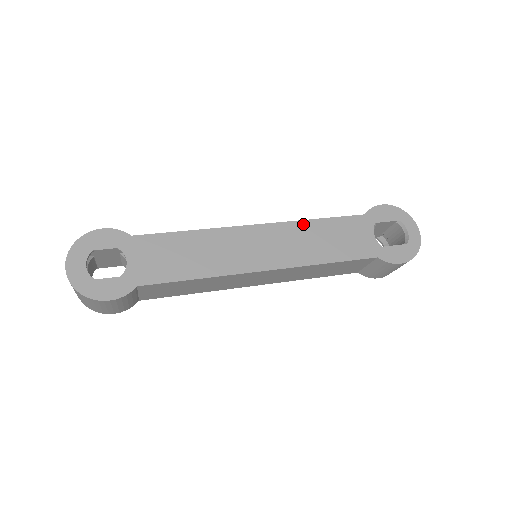
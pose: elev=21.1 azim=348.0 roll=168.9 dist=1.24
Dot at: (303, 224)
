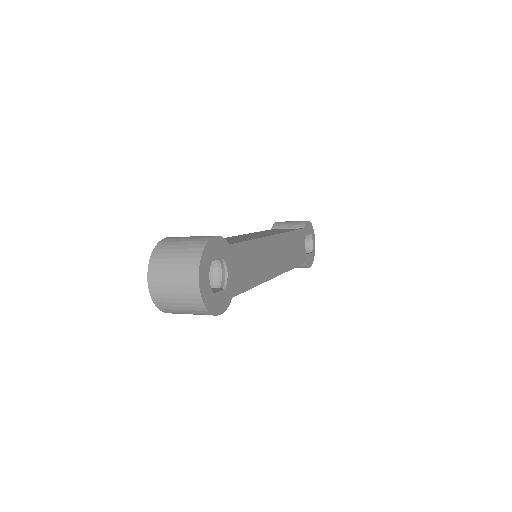
Dot at: (288, 235)
